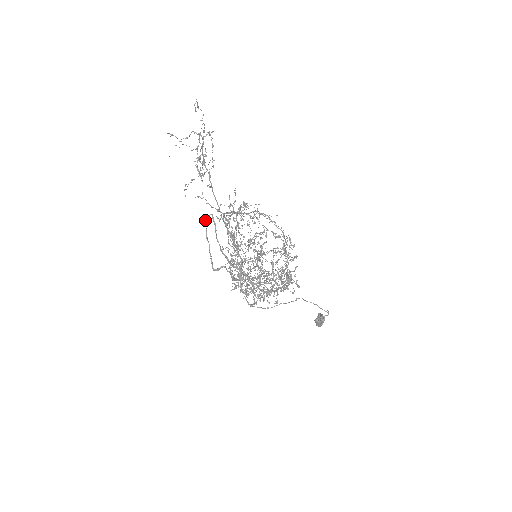
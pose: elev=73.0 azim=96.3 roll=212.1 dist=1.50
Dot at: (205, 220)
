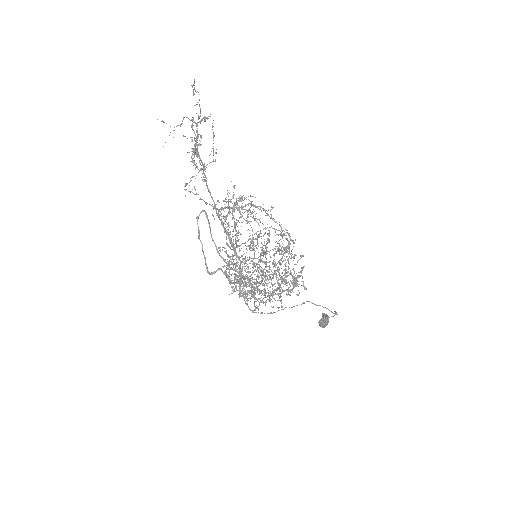
Dot at: (197, 217)
